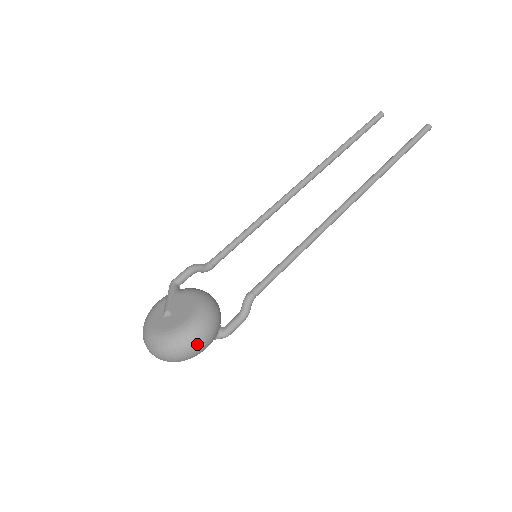
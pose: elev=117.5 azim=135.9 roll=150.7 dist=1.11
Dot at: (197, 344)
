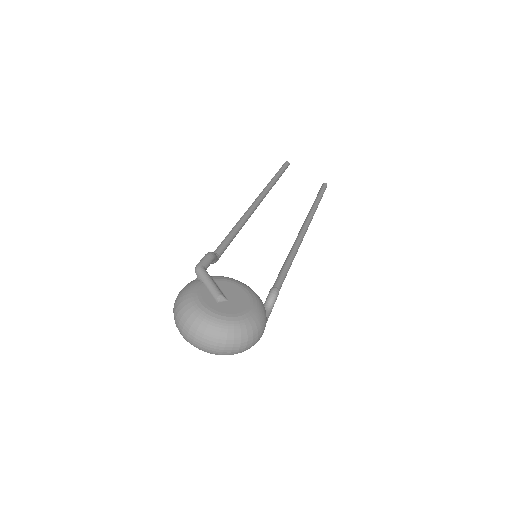
Dot at: (262, 333)
